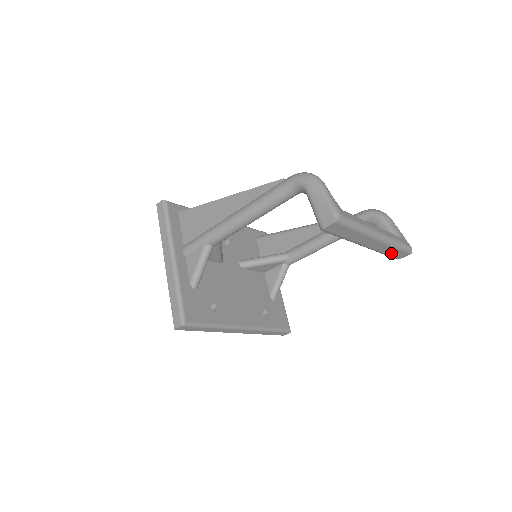
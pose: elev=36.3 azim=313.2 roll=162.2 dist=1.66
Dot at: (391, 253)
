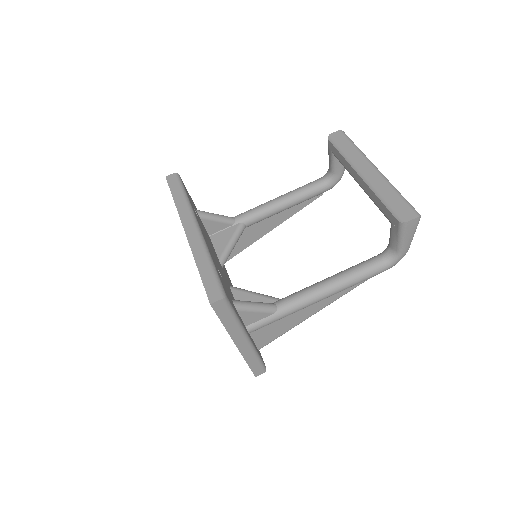
Dot at: (392, 202)
